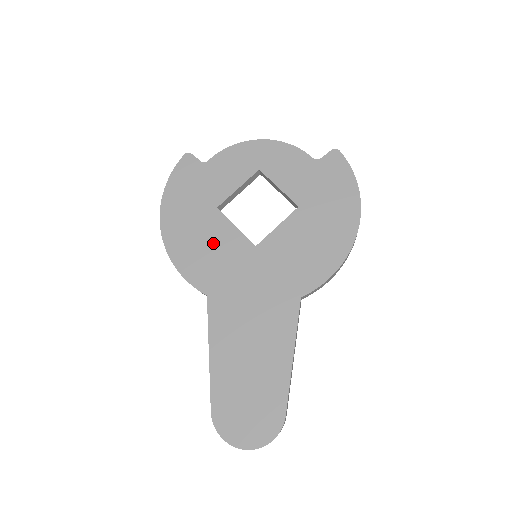
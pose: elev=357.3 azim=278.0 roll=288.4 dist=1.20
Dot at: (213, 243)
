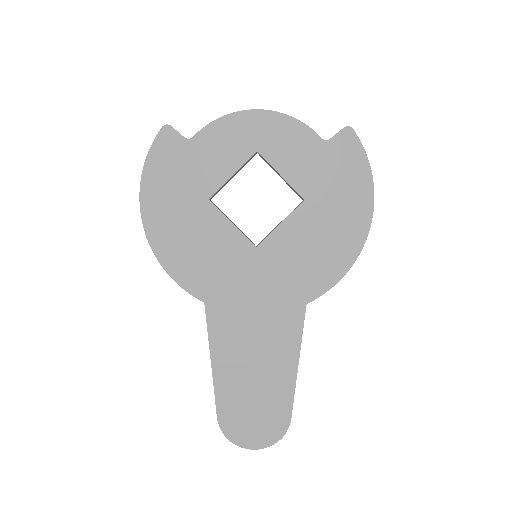
Dot at: (207, 243)
